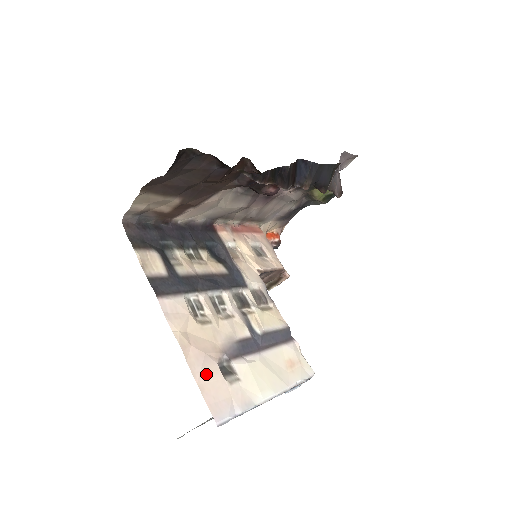
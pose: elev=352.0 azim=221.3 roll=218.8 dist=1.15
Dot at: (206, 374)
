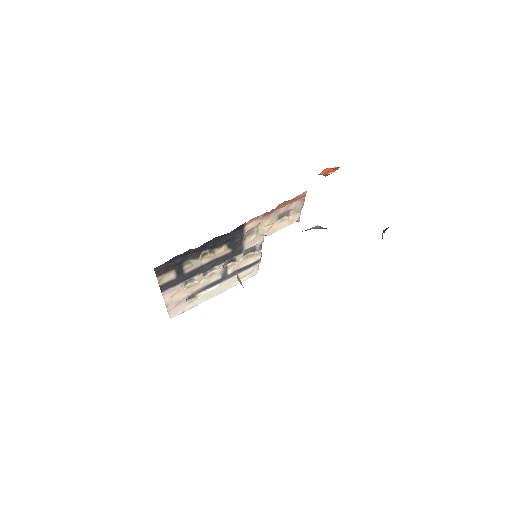
Dot at: (176, 306)
